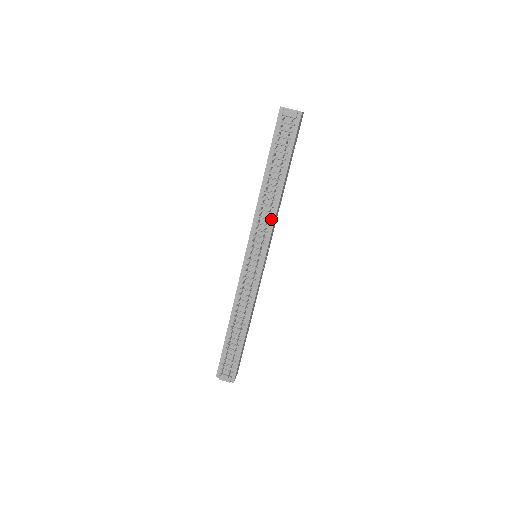
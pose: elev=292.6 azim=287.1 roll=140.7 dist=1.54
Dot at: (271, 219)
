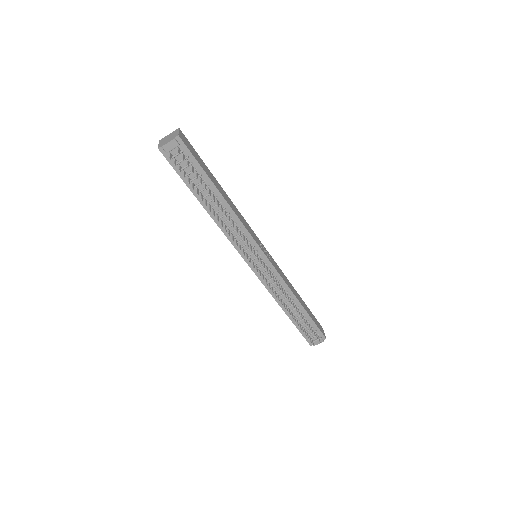
Dot at: (240, 227)
